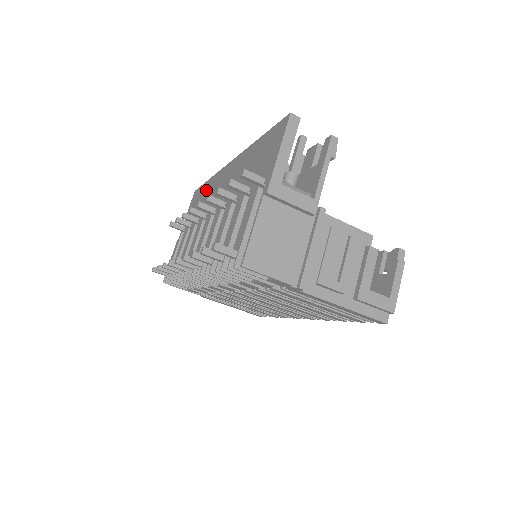
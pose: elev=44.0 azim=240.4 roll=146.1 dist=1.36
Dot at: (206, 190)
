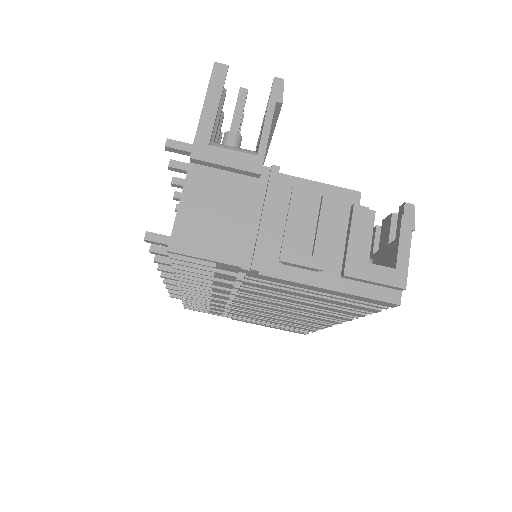
Dot at: occluded
